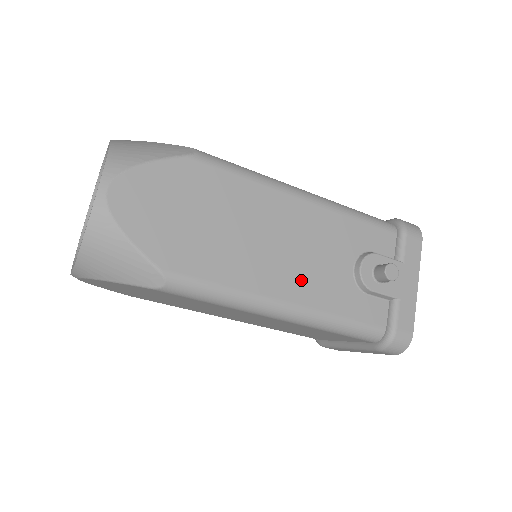
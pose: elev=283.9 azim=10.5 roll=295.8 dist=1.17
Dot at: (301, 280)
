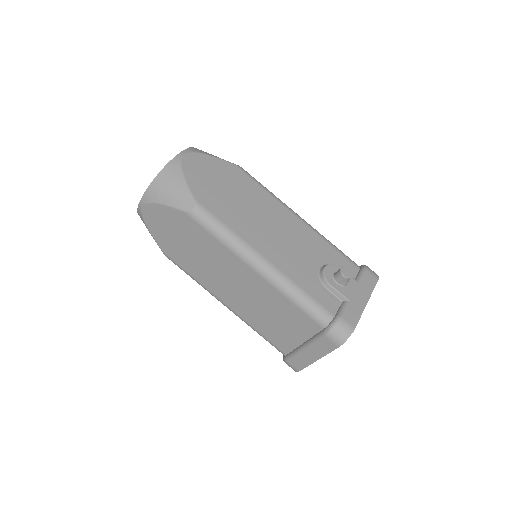
Dot at: (280, 253)
